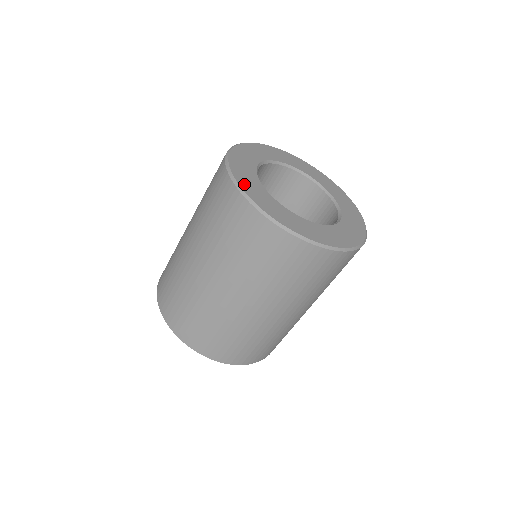
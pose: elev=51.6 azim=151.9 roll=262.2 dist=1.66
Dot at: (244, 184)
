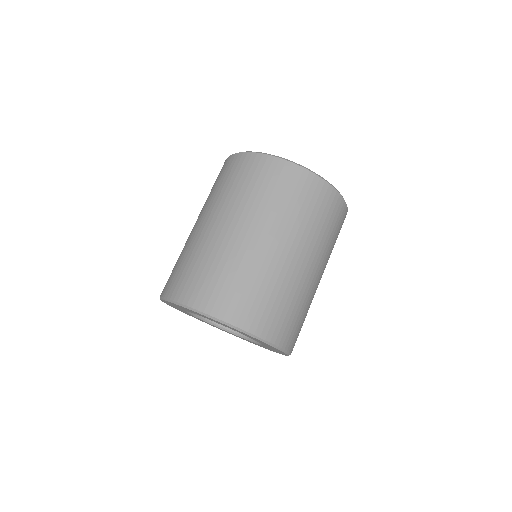
Dot at: occluded
